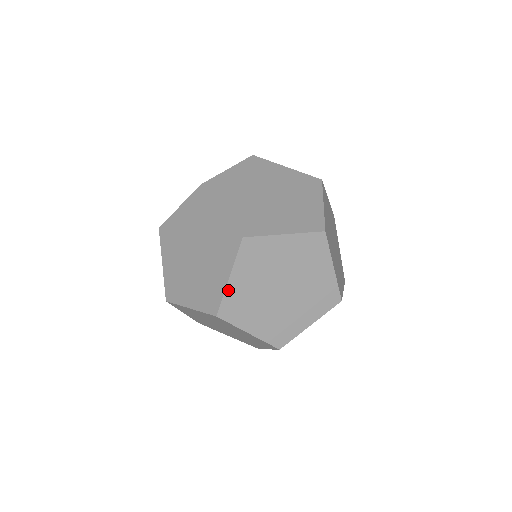
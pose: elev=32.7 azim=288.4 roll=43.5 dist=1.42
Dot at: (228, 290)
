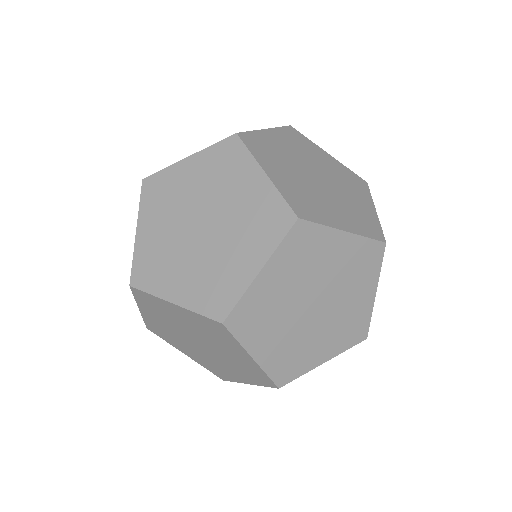
Dot at: (260, 133)
